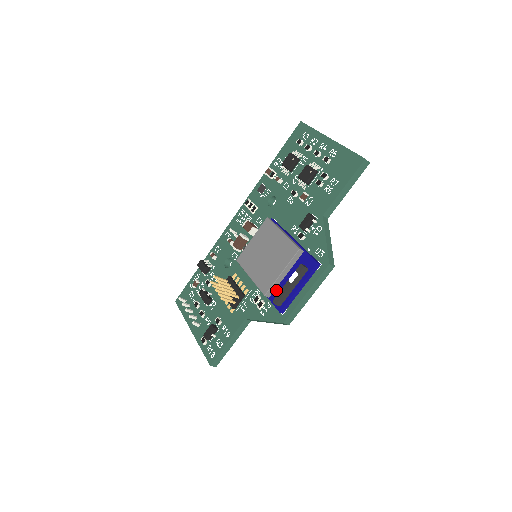
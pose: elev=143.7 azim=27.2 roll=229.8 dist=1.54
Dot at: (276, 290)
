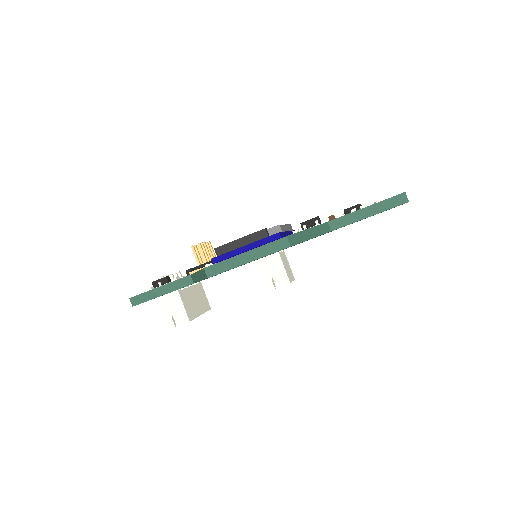
Dot at: occluded
